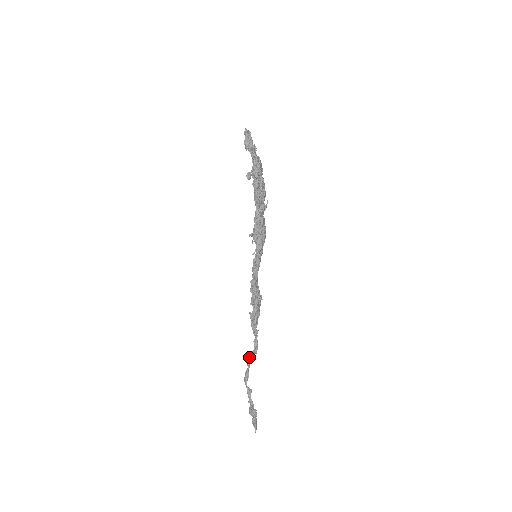
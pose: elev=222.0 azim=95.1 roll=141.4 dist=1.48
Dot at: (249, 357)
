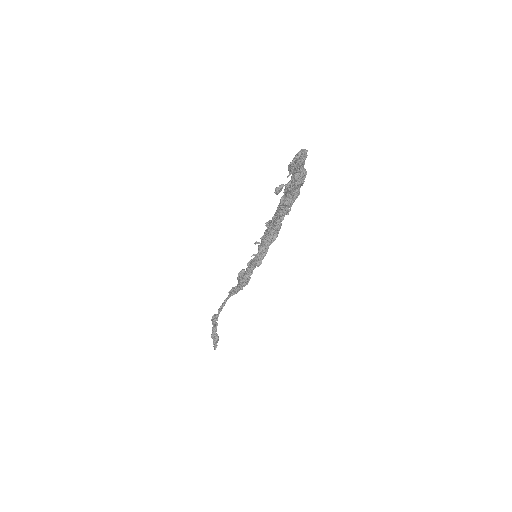
Dot at: (221, 306)
